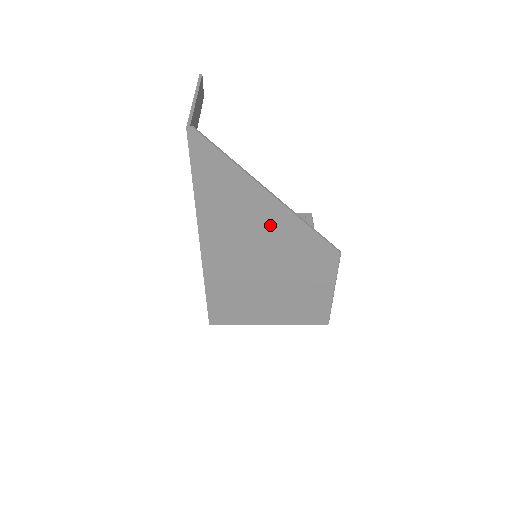
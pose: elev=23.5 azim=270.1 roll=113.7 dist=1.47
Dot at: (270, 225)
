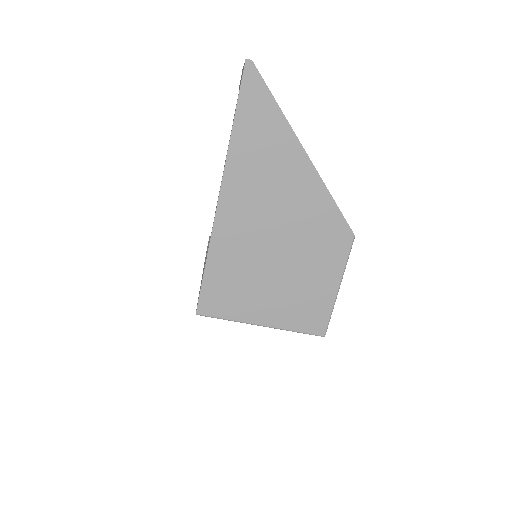
Dot at: (294, 186)
